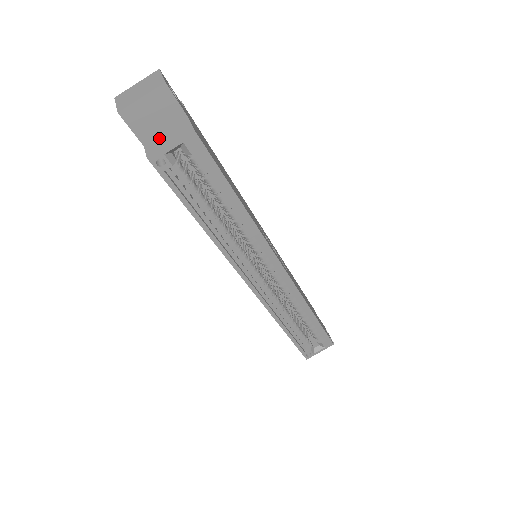
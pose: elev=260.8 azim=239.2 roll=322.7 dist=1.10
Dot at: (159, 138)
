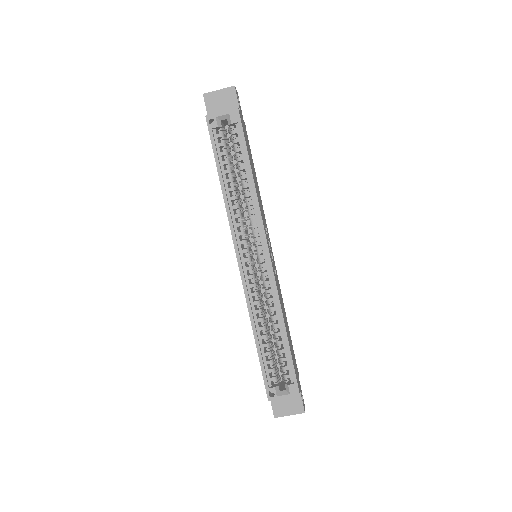
Dot at: occluded
